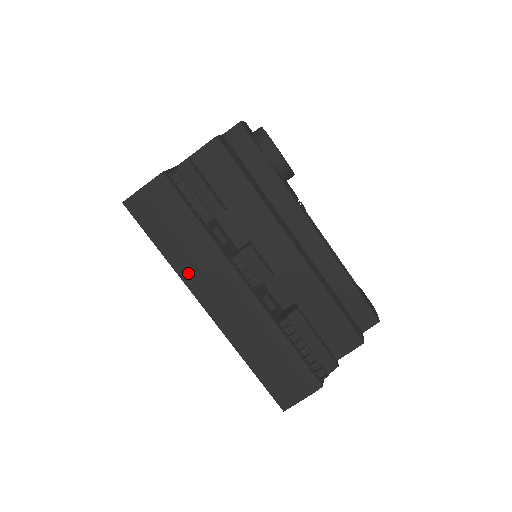
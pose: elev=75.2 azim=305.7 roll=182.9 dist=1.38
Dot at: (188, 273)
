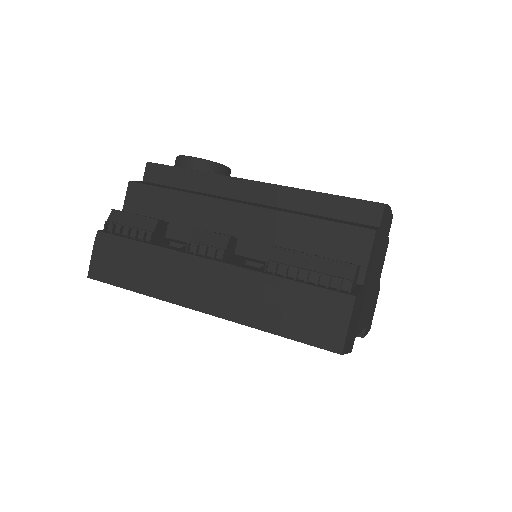
Dot at: (163, 291)
